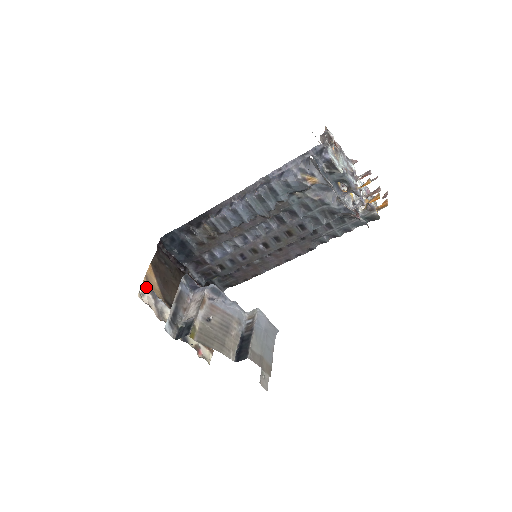
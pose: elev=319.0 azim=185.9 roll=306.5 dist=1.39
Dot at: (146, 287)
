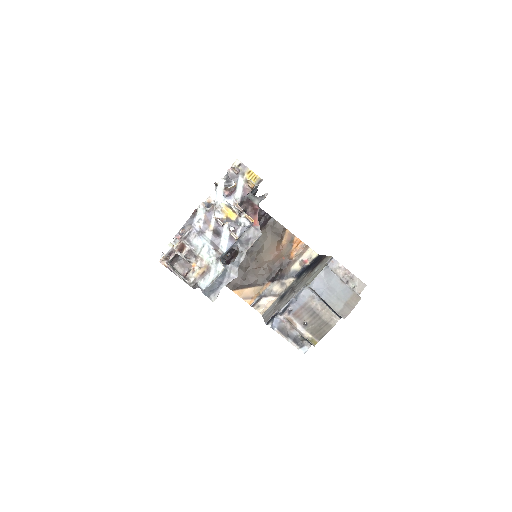
Dot at: (254, 305)
